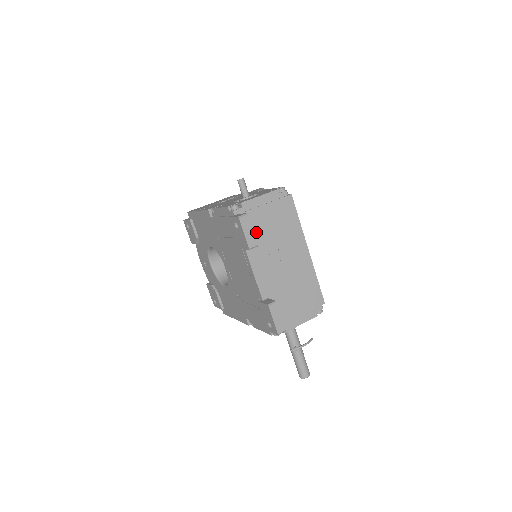
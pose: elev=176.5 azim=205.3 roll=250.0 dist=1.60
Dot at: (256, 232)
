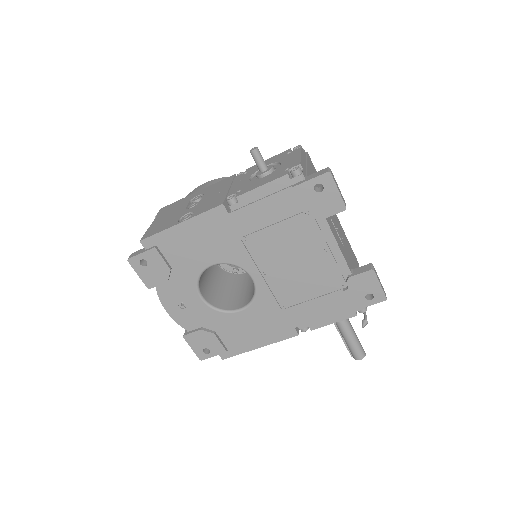
Dot at: occluded
